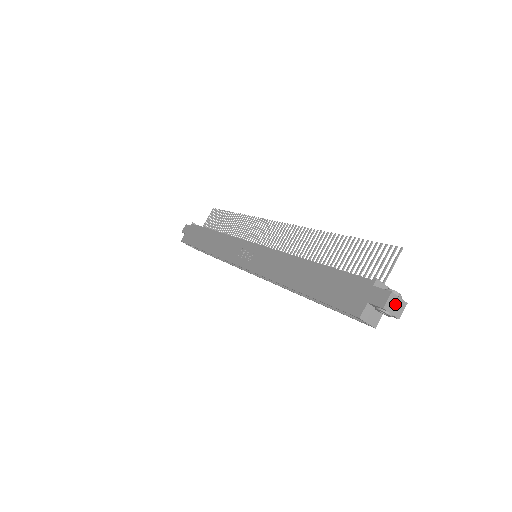
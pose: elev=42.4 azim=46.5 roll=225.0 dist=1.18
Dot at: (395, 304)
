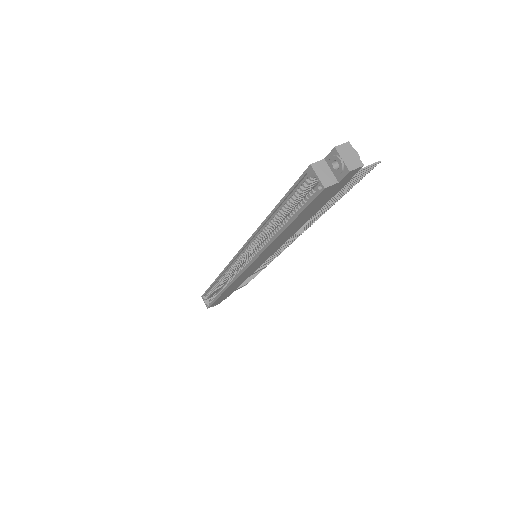
Dot at: (349, 155)
